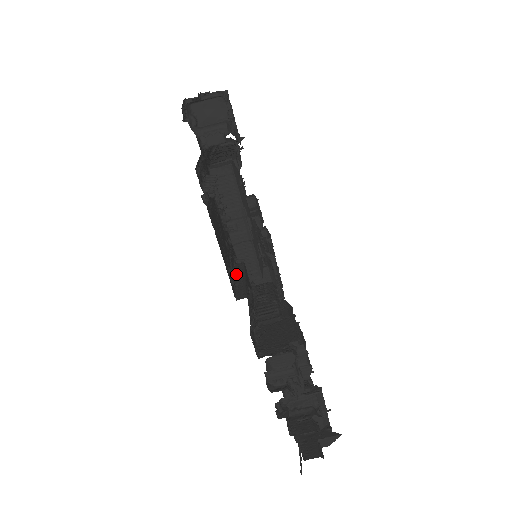
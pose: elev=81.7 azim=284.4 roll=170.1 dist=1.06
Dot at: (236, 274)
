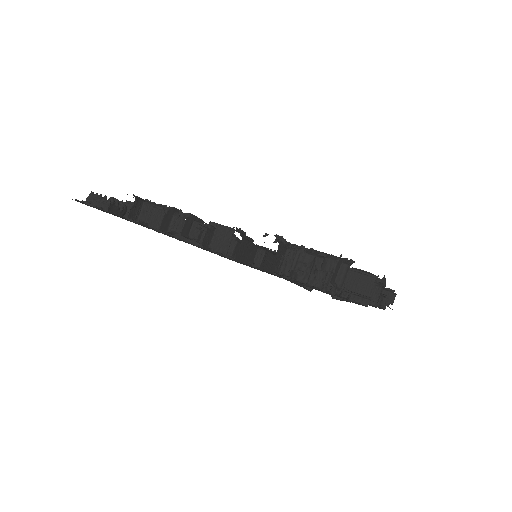
Dot at: occluded
